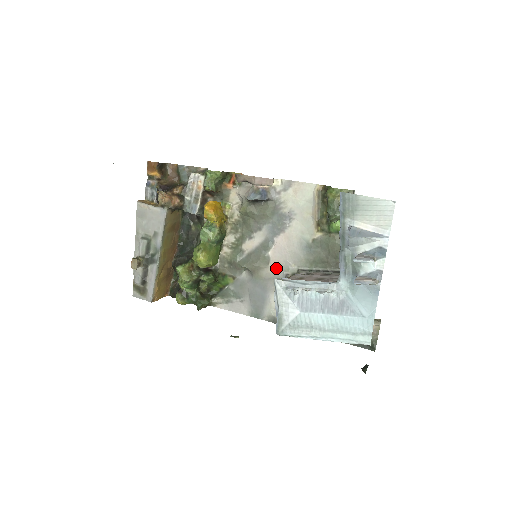
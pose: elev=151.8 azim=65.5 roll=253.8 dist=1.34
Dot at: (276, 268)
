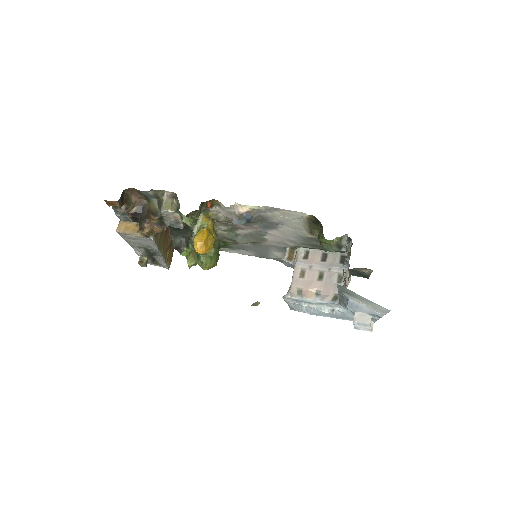
Dot at: (274, 243)
